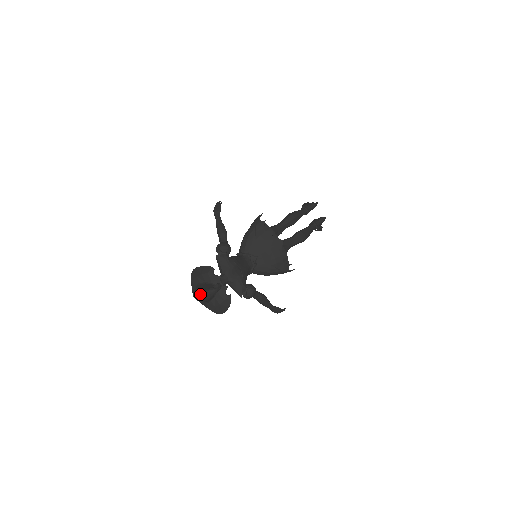
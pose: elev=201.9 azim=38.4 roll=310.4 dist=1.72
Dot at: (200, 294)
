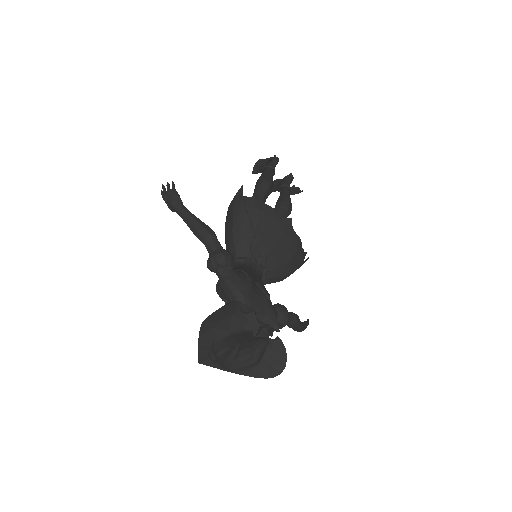
Dot at: (241, 359)
